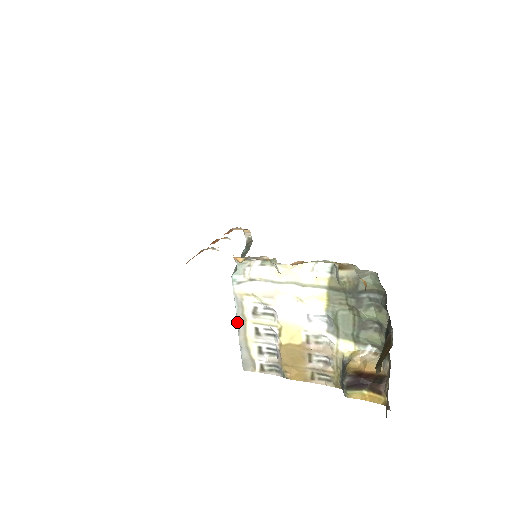
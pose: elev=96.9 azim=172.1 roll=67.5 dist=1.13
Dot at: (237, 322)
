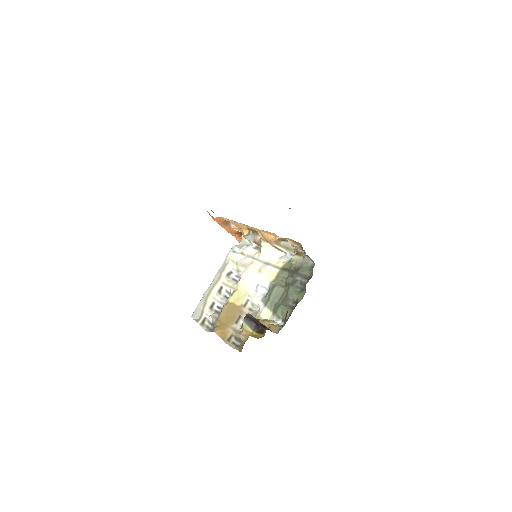
Dot at: (214, 278)
